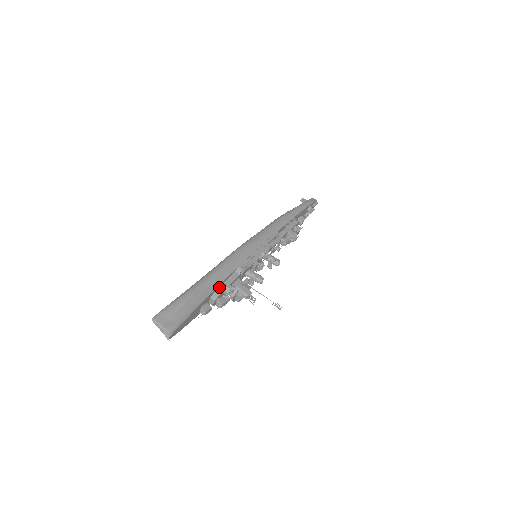
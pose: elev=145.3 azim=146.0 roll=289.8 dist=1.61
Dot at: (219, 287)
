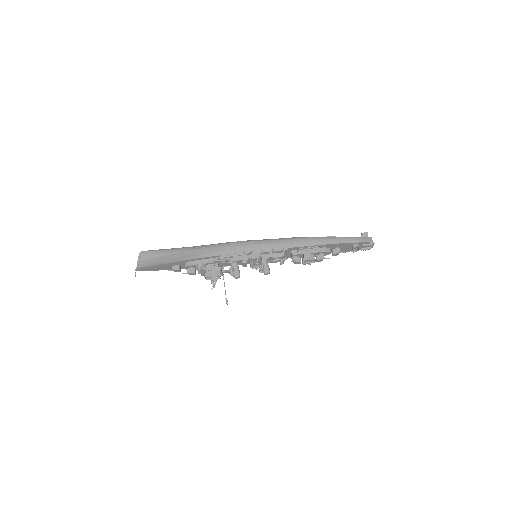
Dot at: (195, 260)
